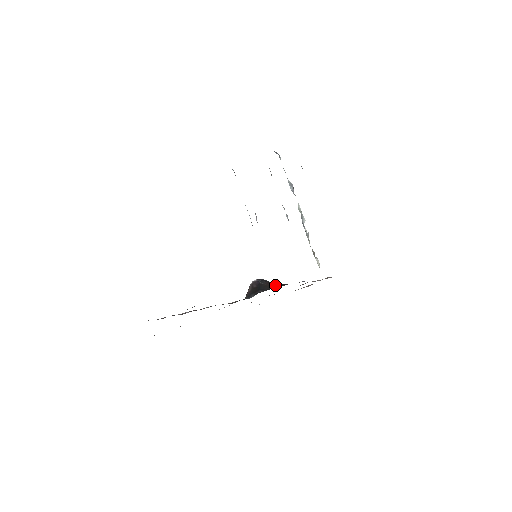
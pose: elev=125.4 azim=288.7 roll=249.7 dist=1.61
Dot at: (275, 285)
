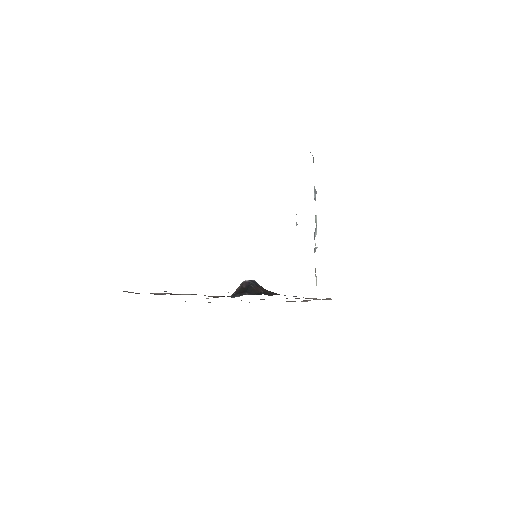
Dot at: (263, 292)
